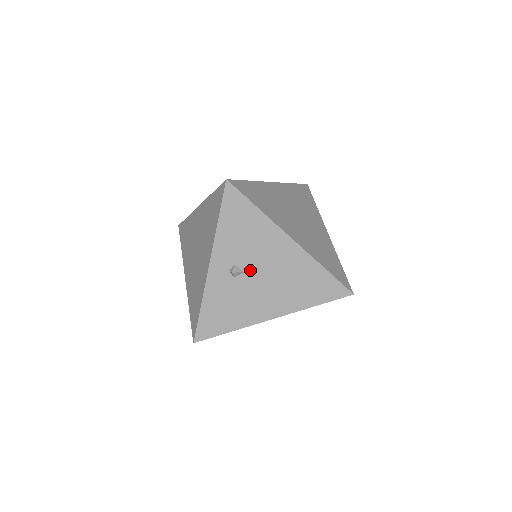
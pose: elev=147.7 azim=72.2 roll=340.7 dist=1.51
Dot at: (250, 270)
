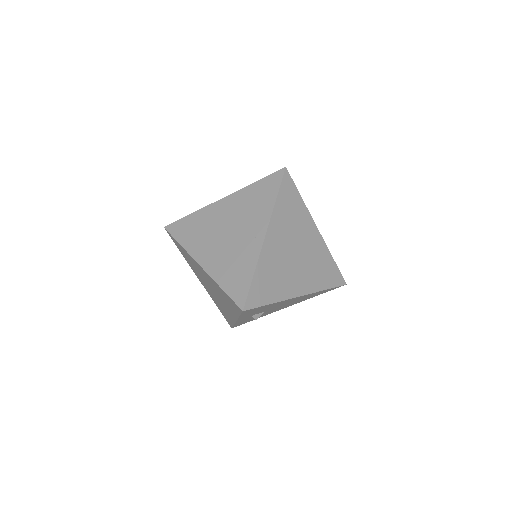
Dot at: (268, 310)
